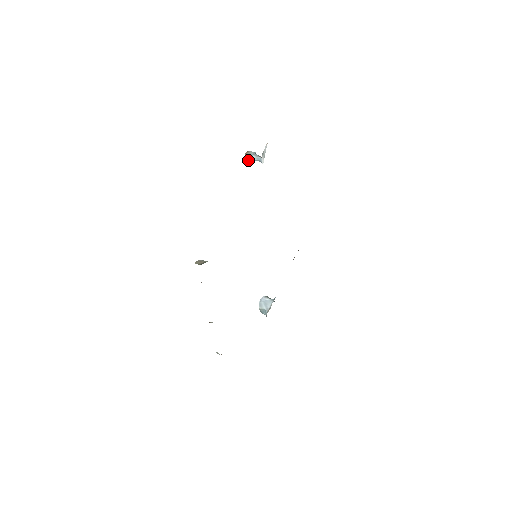
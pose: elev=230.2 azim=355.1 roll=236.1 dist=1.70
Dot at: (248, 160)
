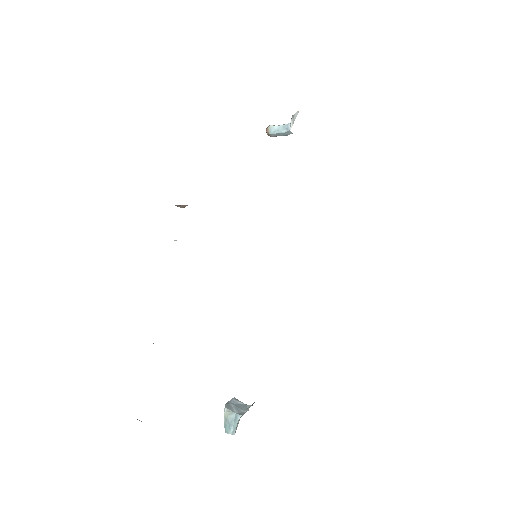
Dot at: (269, 133)
